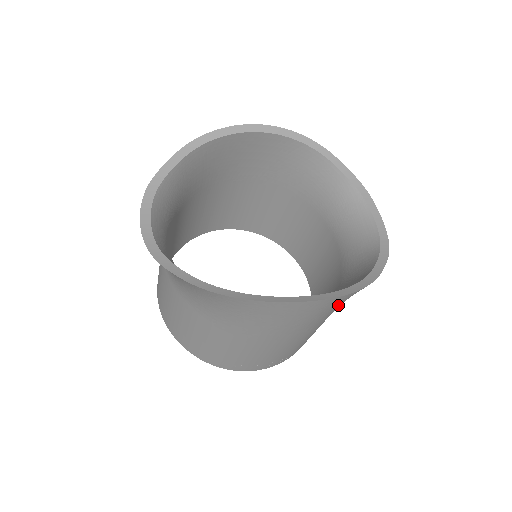
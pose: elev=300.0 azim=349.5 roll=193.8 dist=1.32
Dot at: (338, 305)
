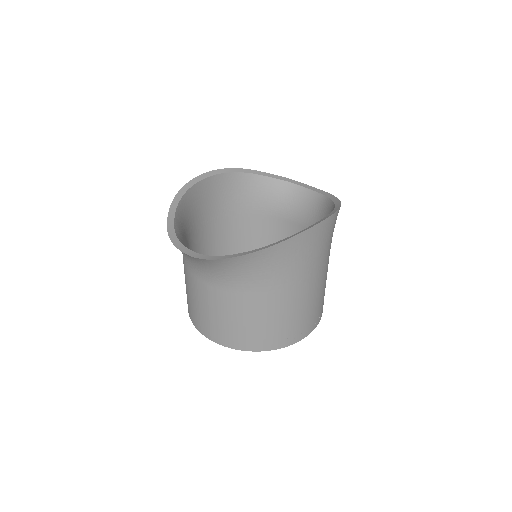
Dot at: (333, 230)
